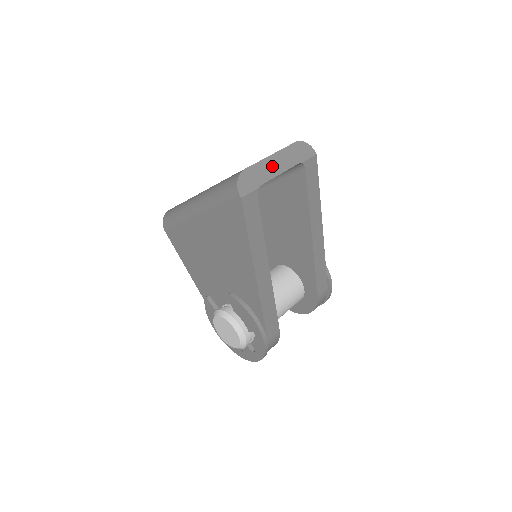
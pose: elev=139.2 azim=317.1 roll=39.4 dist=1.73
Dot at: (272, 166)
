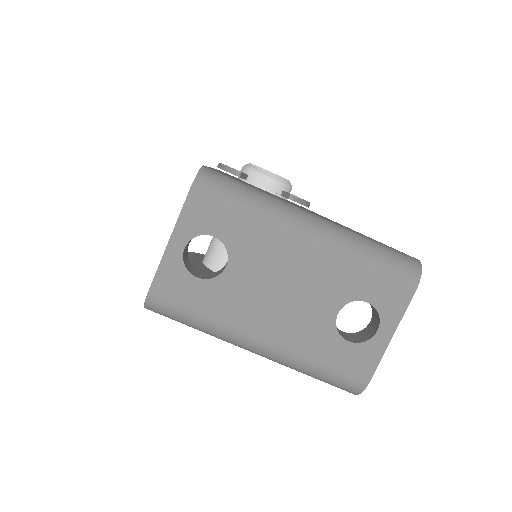
Dot at: occluded
